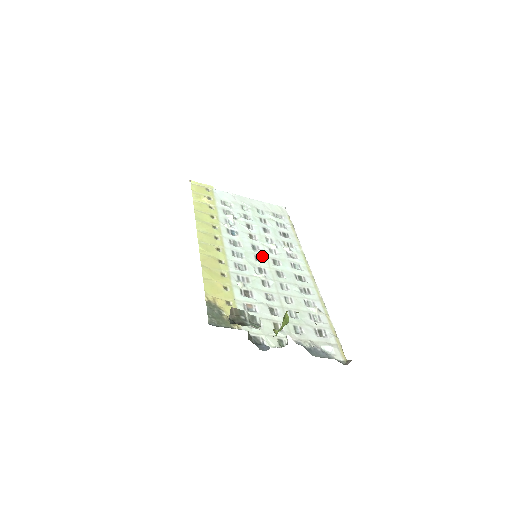
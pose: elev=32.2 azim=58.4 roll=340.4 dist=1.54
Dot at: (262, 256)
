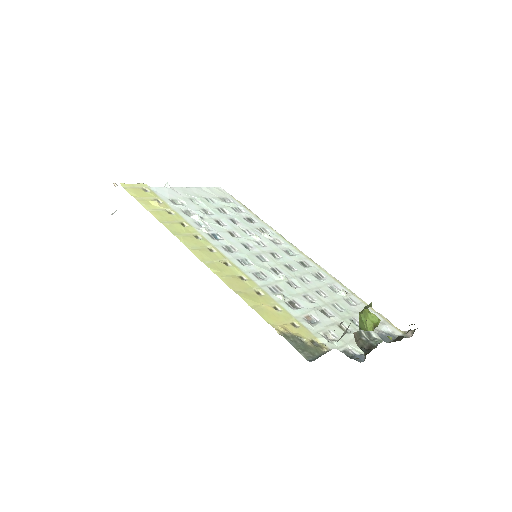
Dot at: (261, 254)
